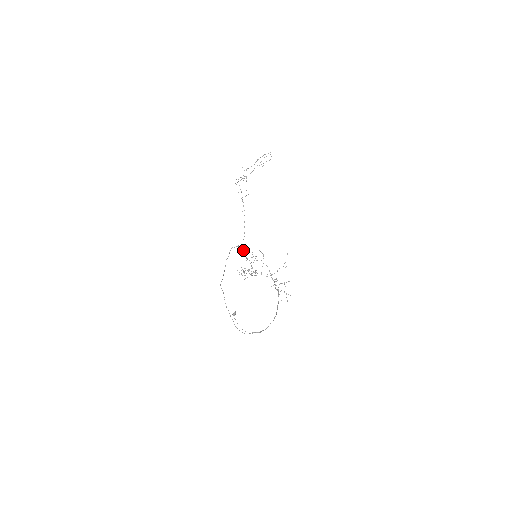
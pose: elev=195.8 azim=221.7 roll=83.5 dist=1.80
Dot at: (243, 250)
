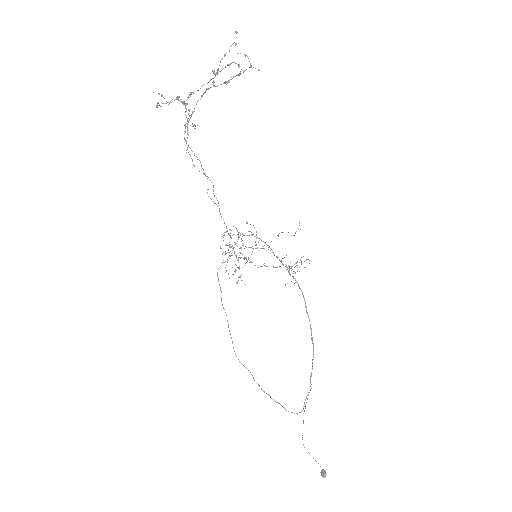
Dot at: occluded
